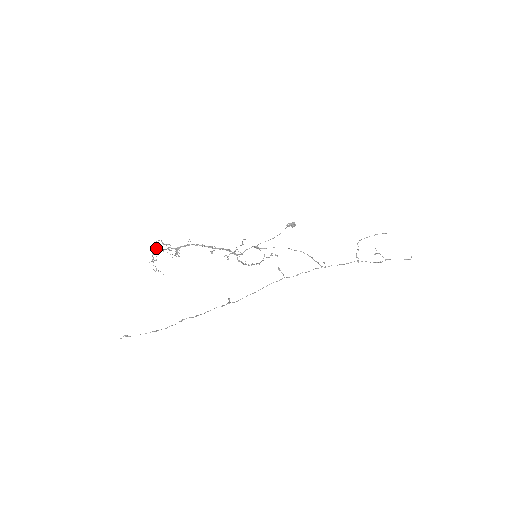
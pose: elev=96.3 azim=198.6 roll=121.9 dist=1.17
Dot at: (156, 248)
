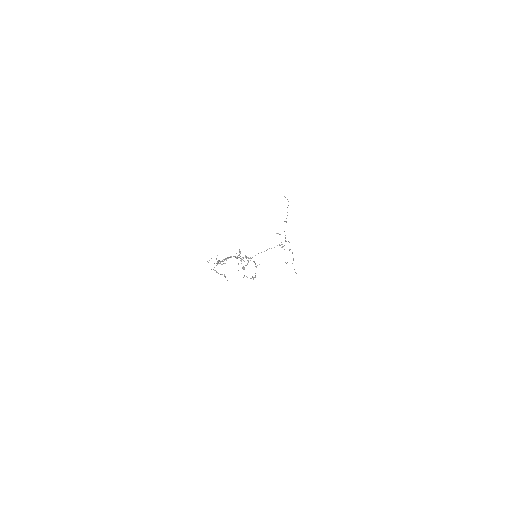
Dot at: occluded
